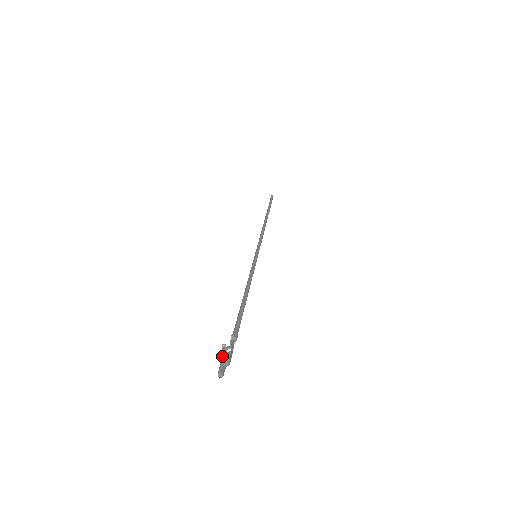
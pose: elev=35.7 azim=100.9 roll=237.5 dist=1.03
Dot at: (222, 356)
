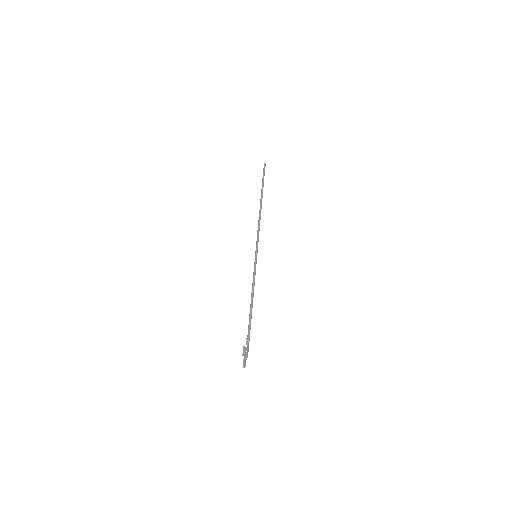
Dot at: (243, 354)
